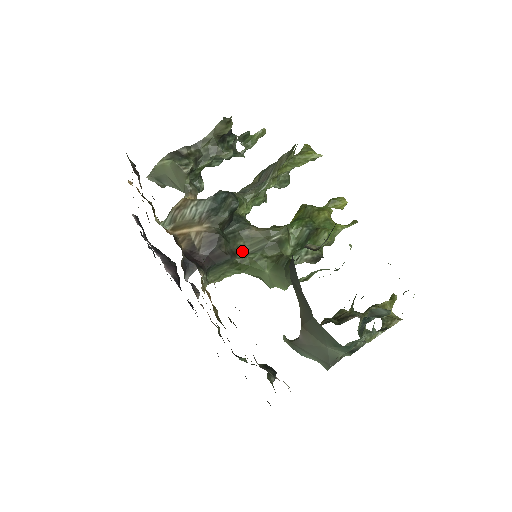
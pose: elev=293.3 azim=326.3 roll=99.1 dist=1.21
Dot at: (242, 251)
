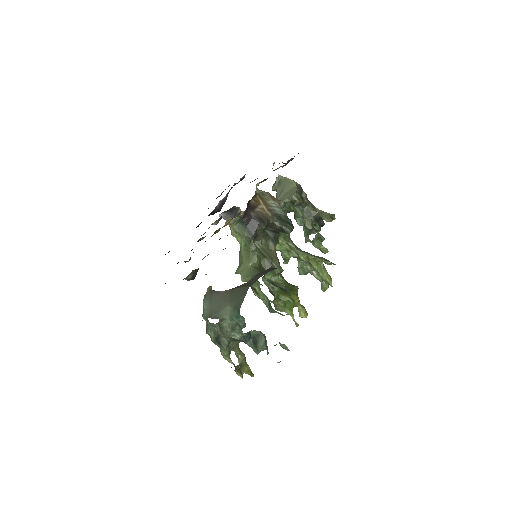
Dot at: (258, 244)
